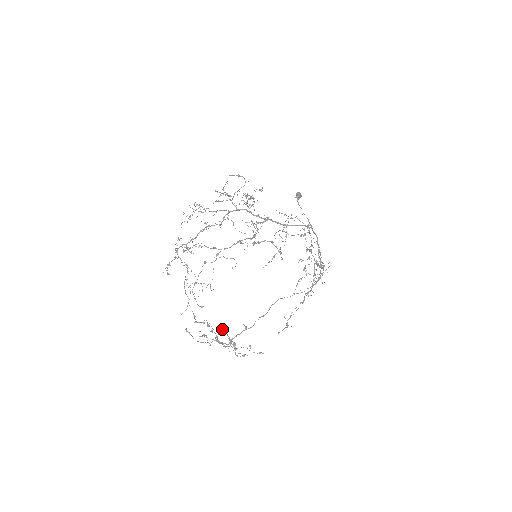
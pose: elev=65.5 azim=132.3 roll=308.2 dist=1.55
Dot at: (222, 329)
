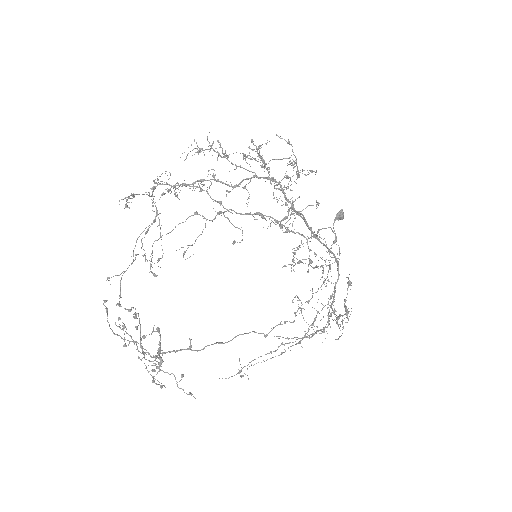
Dot at: occluded
